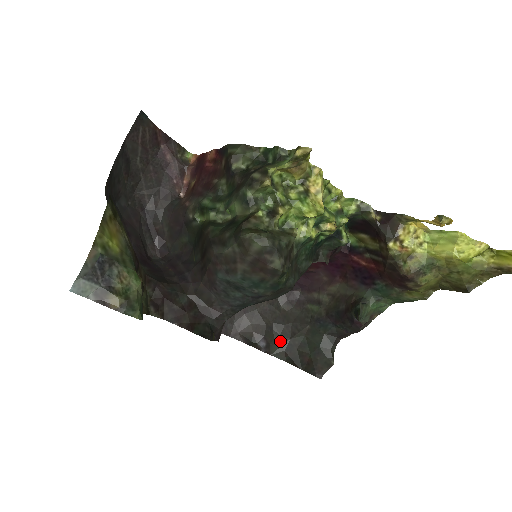
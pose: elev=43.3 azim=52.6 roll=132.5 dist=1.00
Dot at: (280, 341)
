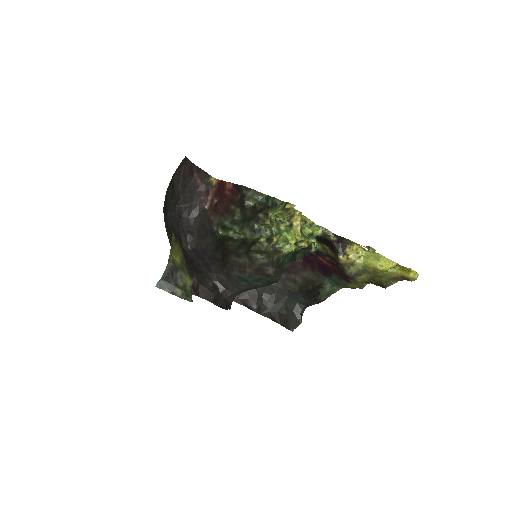
Dot at: (267, 305)
